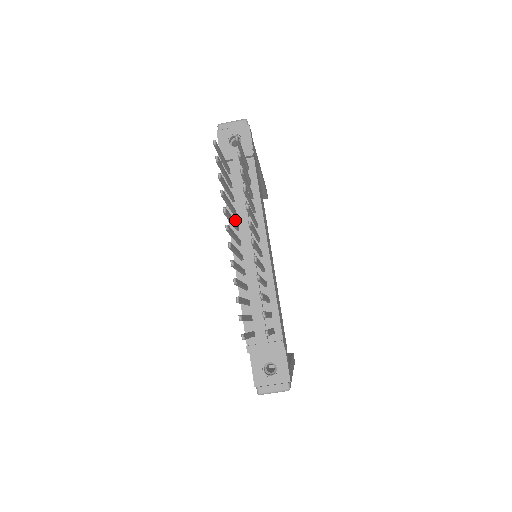
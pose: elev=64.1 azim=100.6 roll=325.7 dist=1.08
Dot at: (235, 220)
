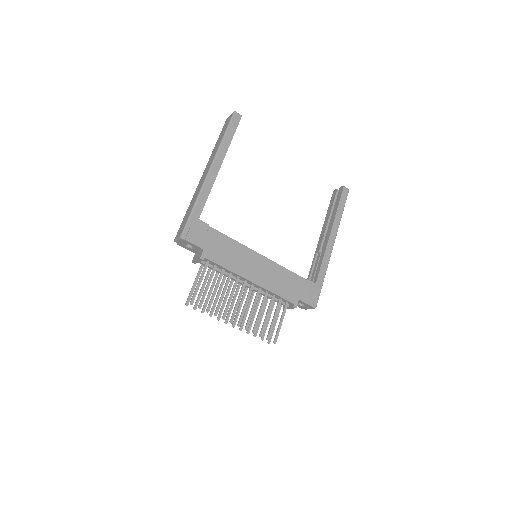
Dot at: occluded
